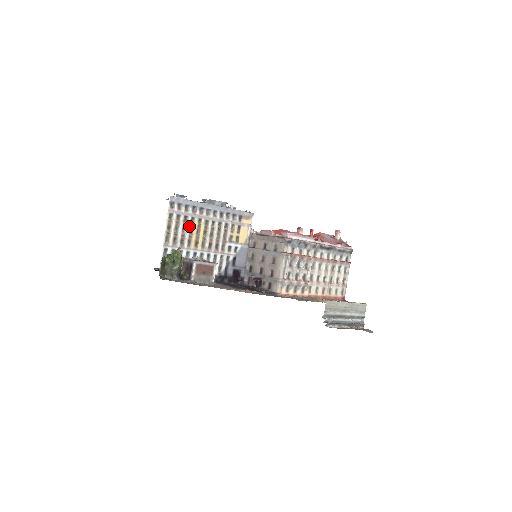
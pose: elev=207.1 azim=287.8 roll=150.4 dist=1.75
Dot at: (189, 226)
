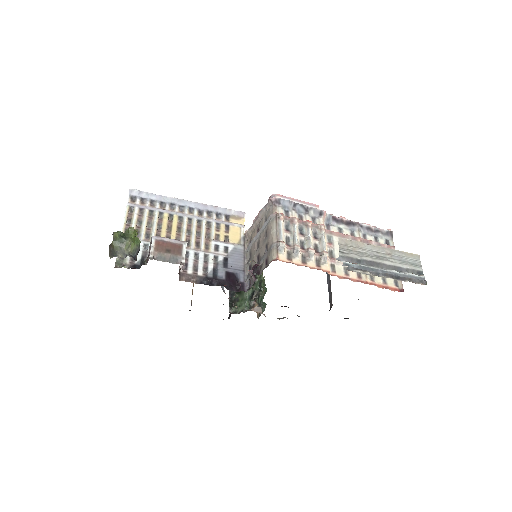
Dot at: (156, 220)
